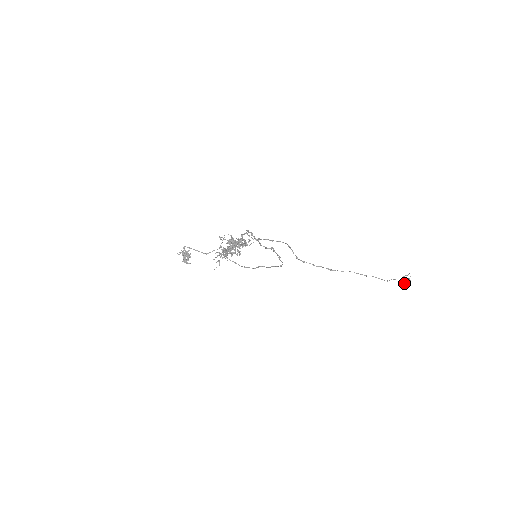
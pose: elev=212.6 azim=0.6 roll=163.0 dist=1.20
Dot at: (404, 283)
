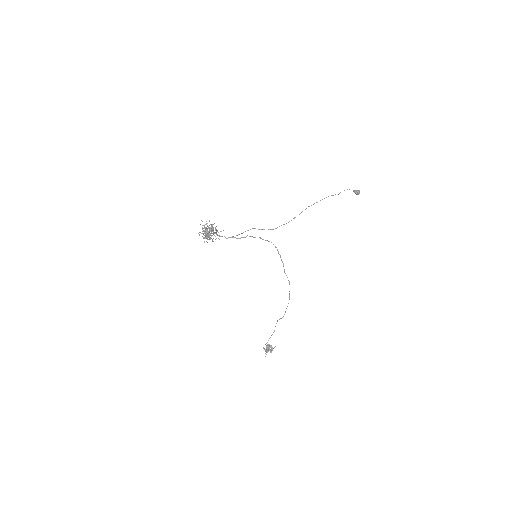
Dot at: occluded
